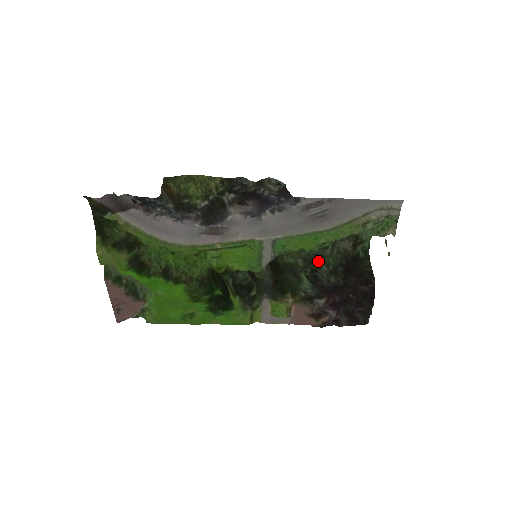
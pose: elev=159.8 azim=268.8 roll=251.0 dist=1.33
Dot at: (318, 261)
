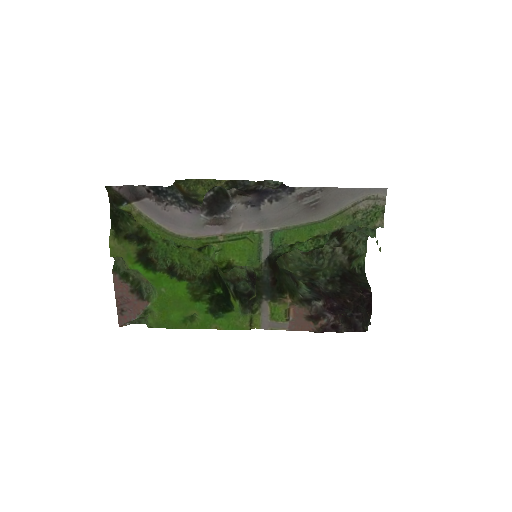
Dot at: (316, 273)
